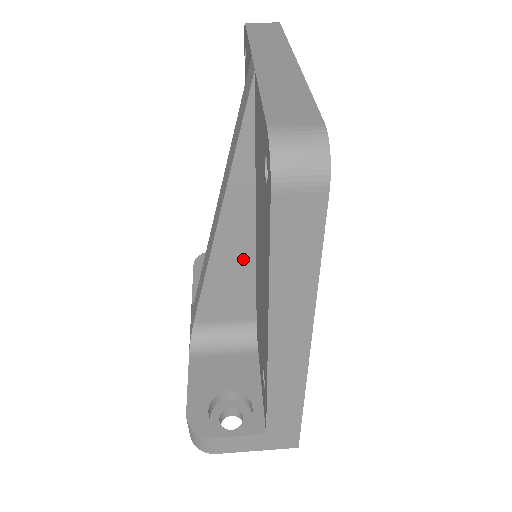
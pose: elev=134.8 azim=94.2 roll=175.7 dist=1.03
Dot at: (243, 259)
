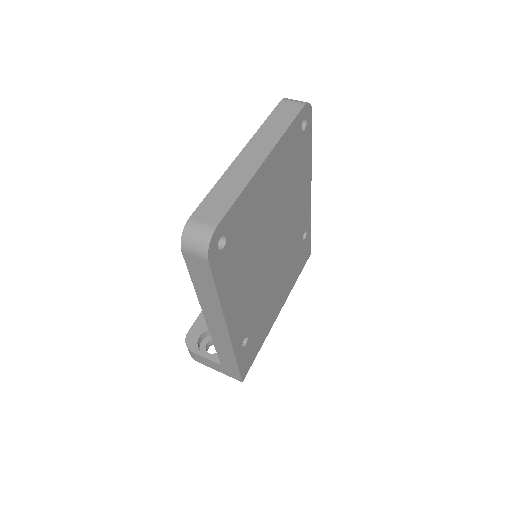
Dot at: occluded
